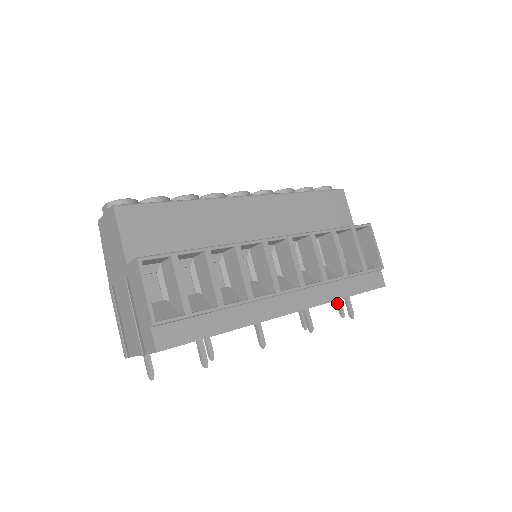
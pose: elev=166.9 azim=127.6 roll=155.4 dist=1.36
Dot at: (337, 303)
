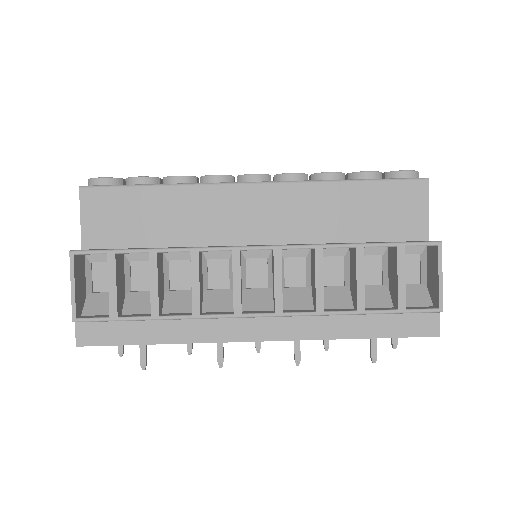
Dot at: occluded
